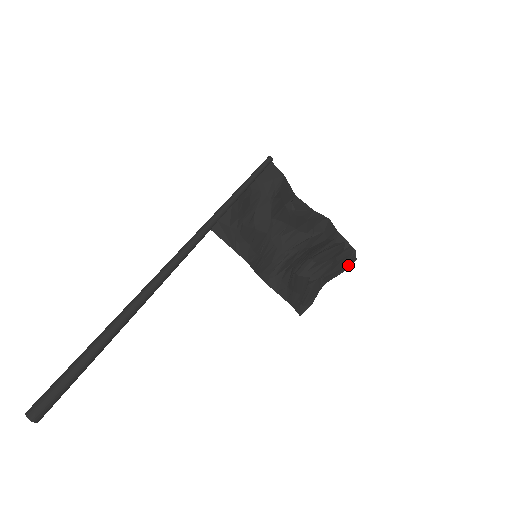
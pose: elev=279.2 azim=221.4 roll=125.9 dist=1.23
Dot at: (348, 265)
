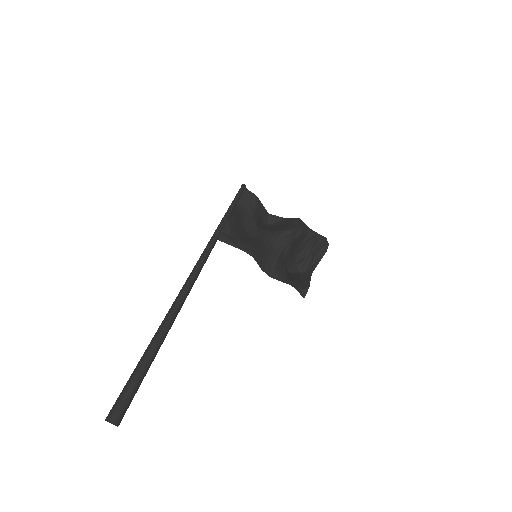
Dot at: (325, 249)
